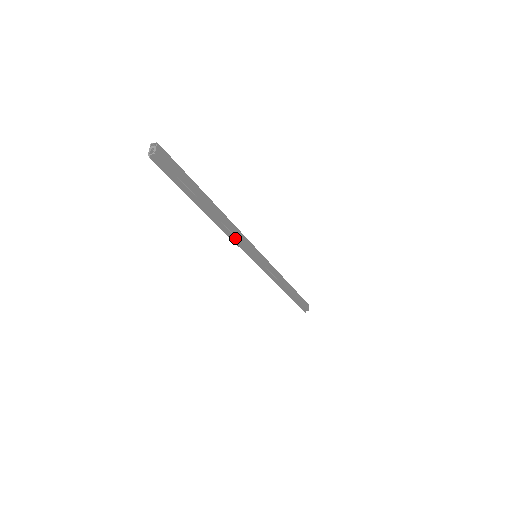
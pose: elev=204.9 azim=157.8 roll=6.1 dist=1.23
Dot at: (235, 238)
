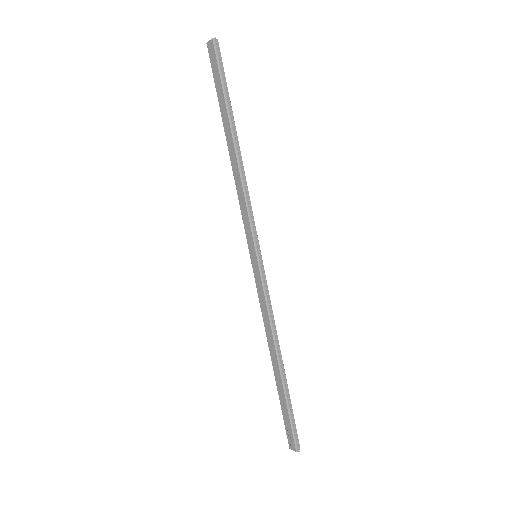
Dot at: (248, 197)
